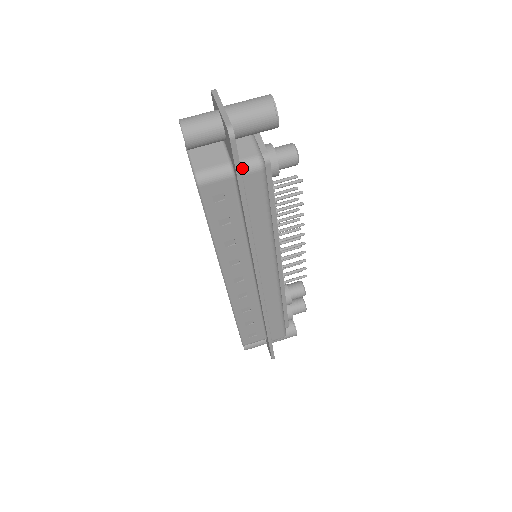
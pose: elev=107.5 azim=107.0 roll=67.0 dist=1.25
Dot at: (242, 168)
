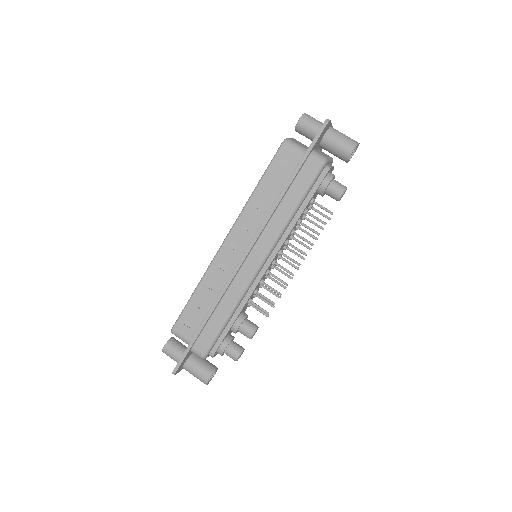
Dot at: (313, 153)
